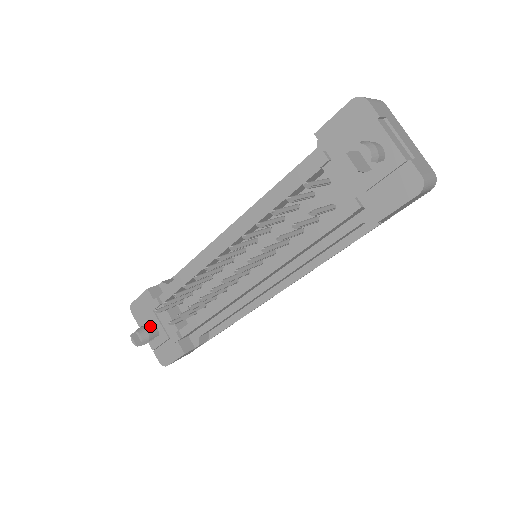
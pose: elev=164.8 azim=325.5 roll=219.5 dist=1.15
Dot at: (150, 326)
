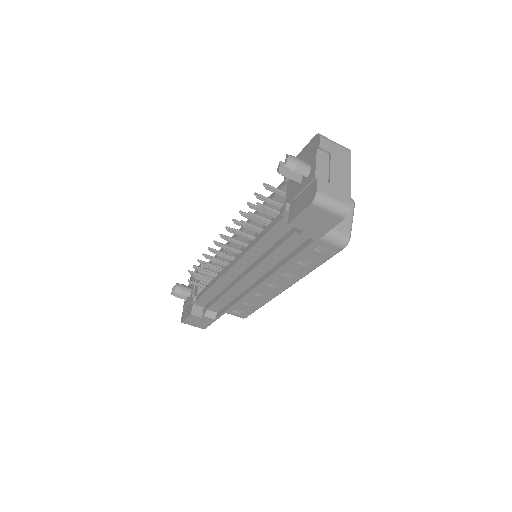
Dot at: (188, 287)
